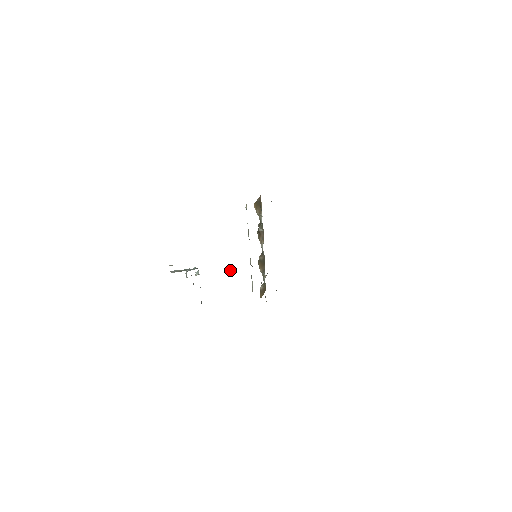
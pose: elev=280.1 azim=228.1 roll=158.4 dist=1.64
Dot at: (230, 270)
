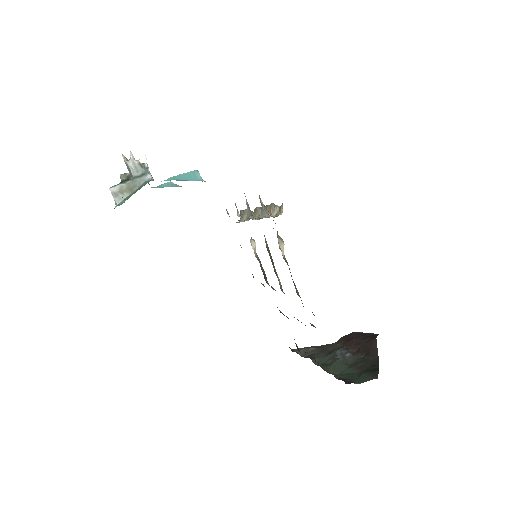
Dot at: (198, 177)
